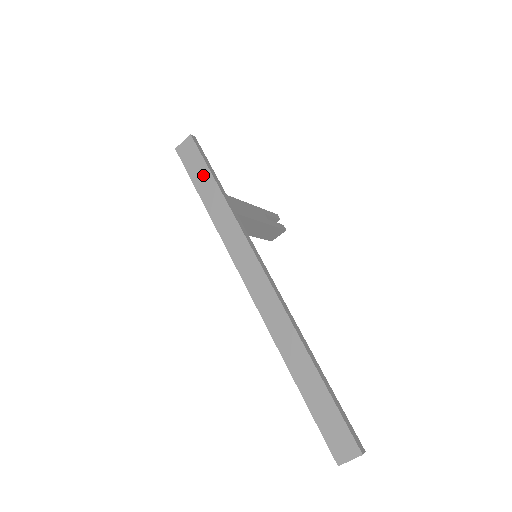
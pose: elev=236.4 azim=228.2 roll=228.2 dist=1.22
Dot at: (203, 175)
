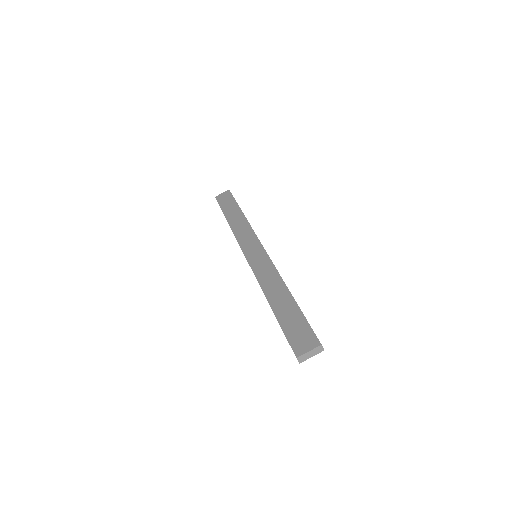
Dot at: (231, 206)
